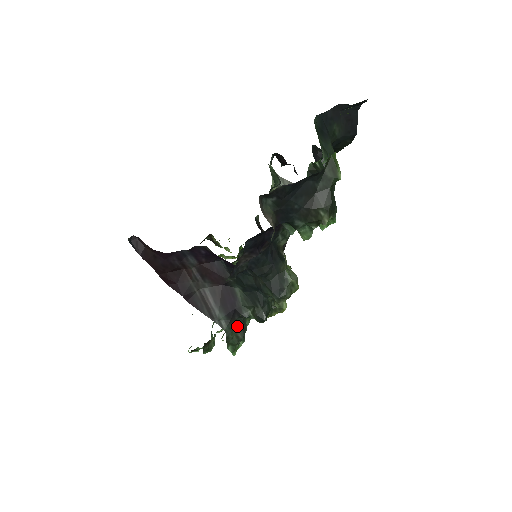
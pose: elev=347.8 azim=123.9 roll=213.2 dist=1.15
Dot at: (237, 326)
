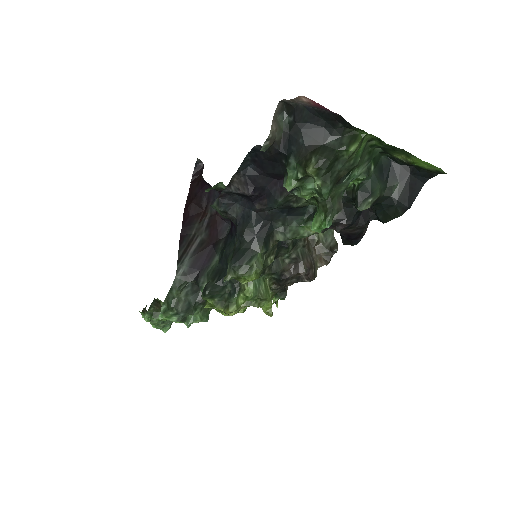
Dot at: (187, 298)
